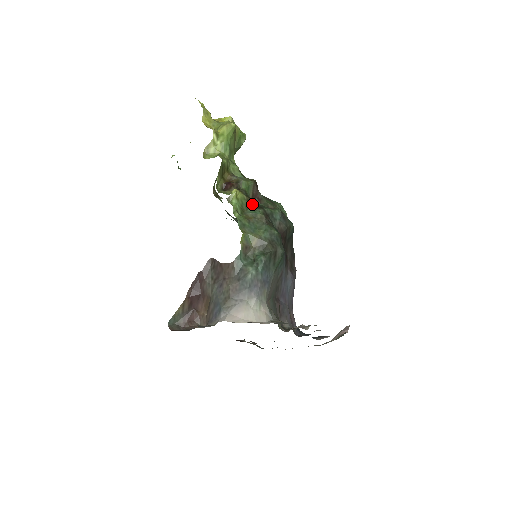
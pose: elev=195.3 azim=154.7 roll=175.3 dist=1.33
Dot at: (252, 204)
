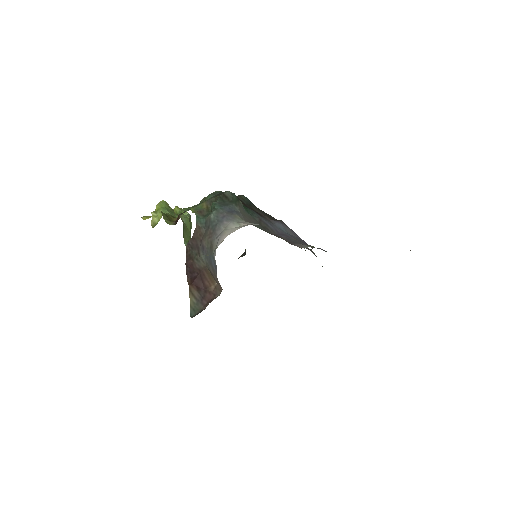
Dot at: occluded
